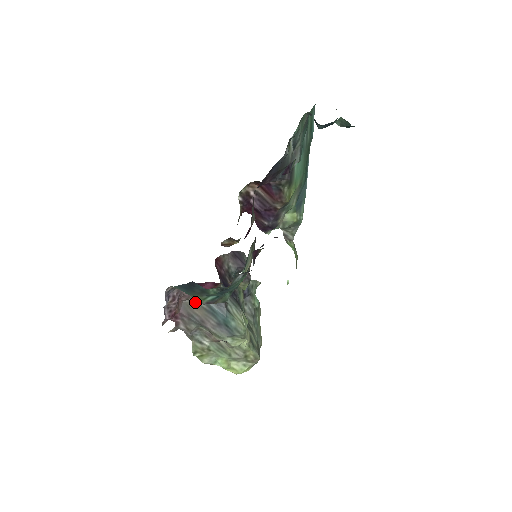
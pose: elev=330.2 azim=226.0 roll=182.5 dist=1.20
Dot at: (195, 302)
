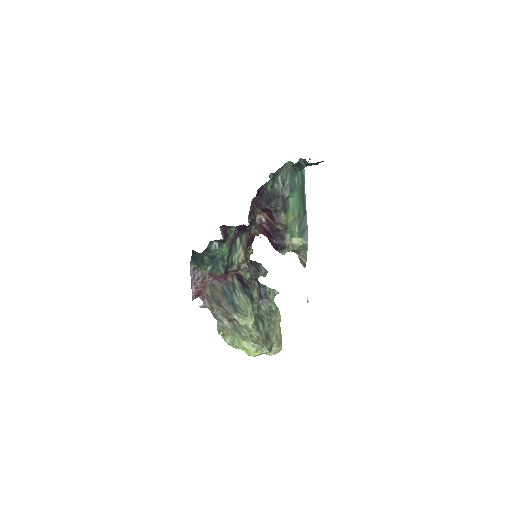
Dot at: (216, 286)
